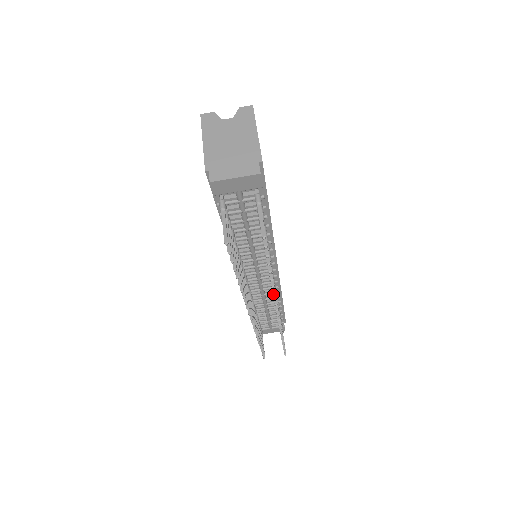
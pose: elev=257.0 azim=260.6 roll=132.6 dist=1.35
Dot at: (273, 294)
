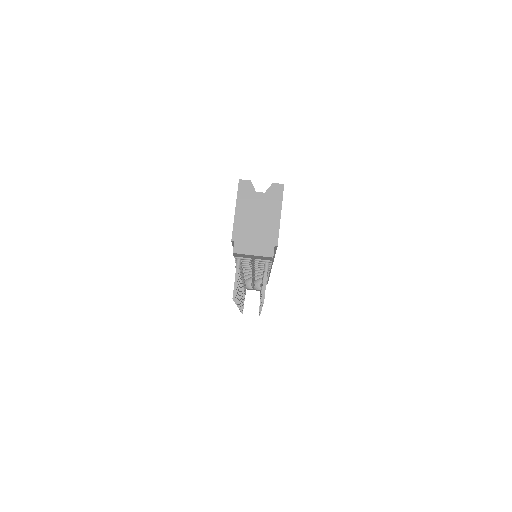
Dot at: occluded
